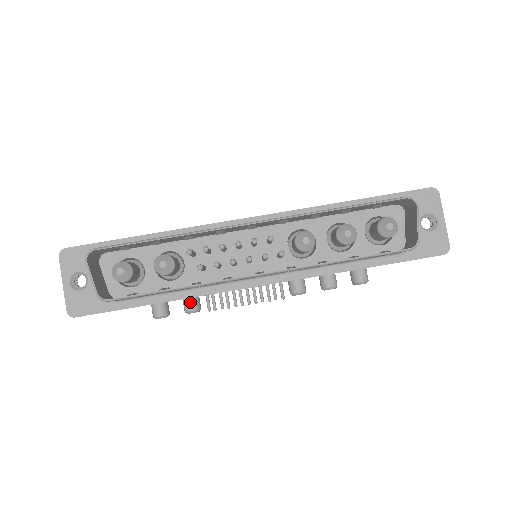
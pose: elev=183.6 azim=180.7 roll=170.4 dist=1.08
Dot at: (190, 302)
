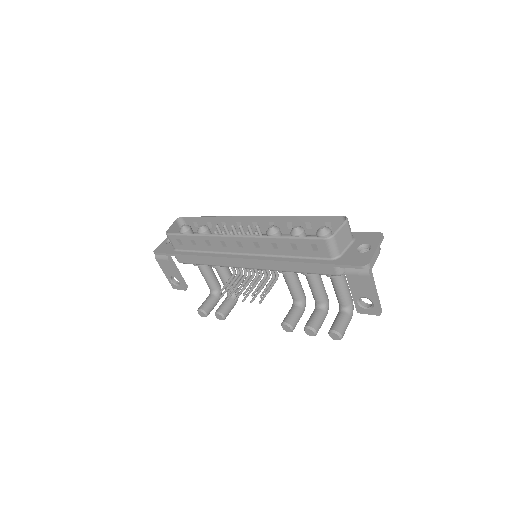
Dot at: (221, 307)
